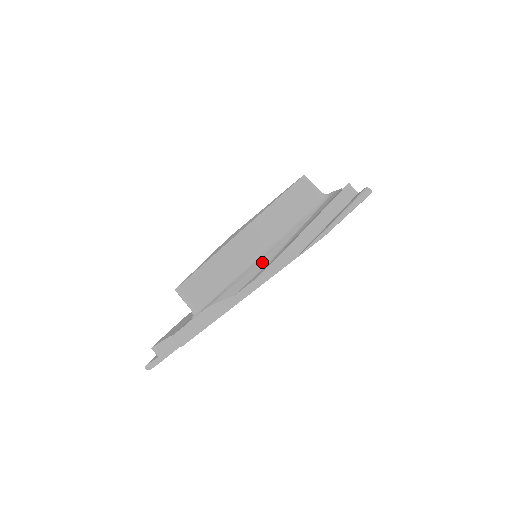
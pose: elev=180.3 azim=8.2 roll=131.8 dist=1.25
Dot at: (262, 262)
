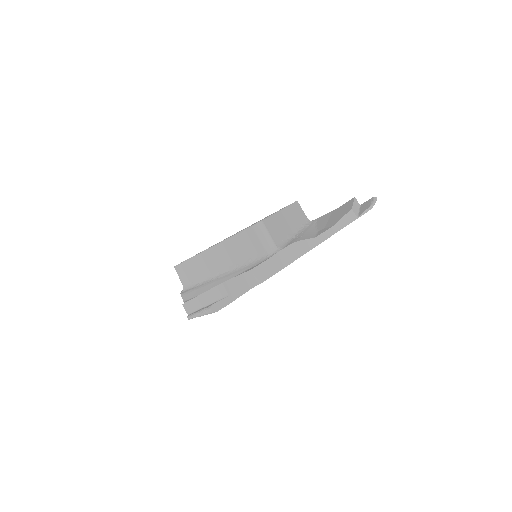
Dot at: (309, 232)
